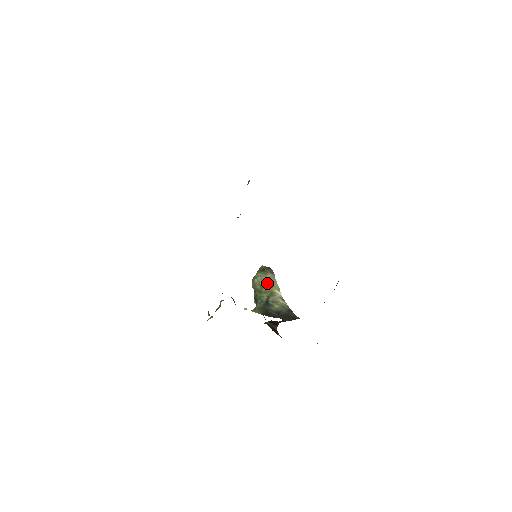
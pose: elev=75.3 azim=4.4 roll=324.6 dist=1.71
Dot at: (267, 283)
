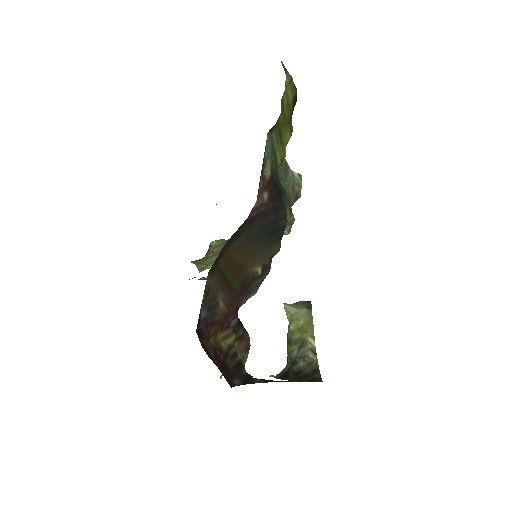
Dot at: (299, 325)
